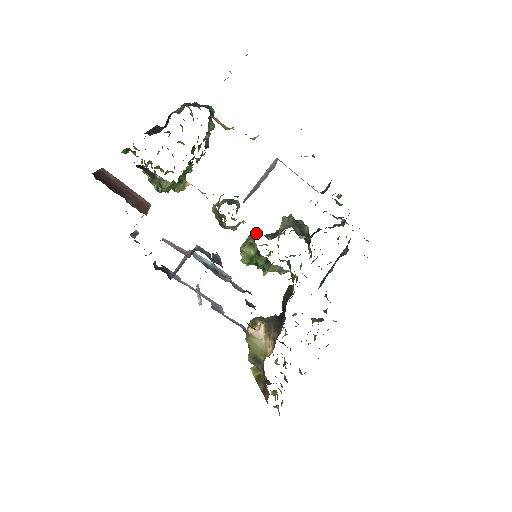
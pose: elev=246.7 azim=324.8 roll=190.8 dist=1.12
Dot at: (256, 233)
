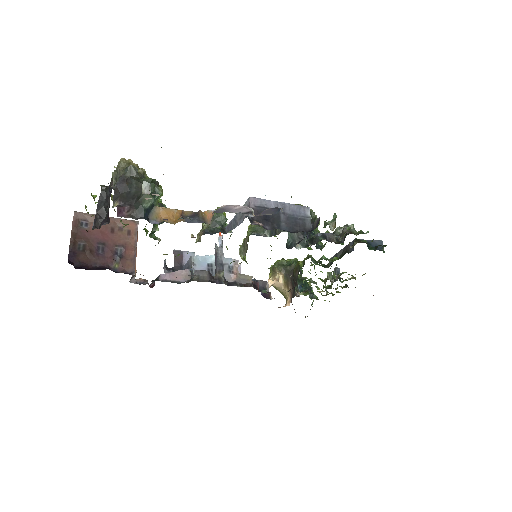
Dot at: (253, 229)
